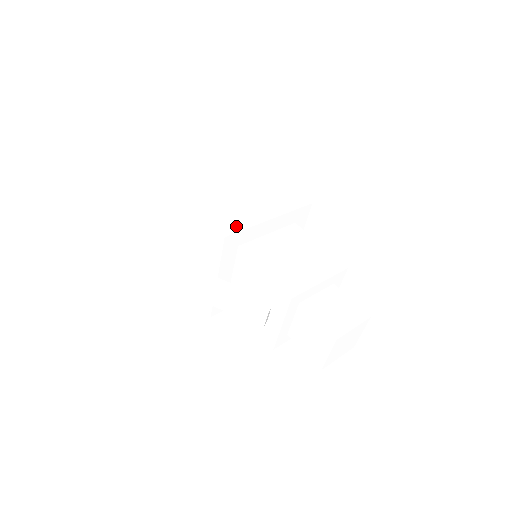
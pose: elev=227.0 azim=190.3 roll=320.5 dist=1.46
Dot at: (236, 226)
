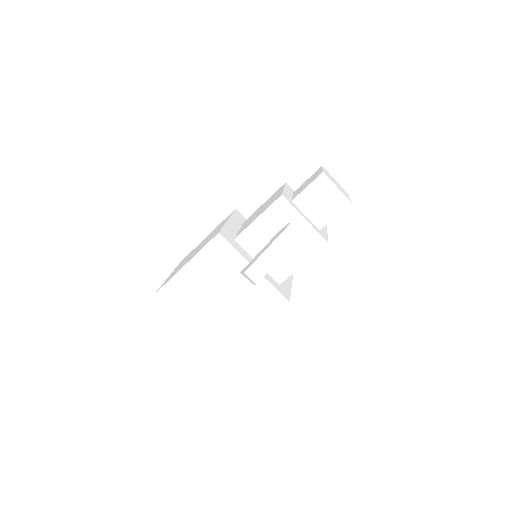
Dot at: occluded
